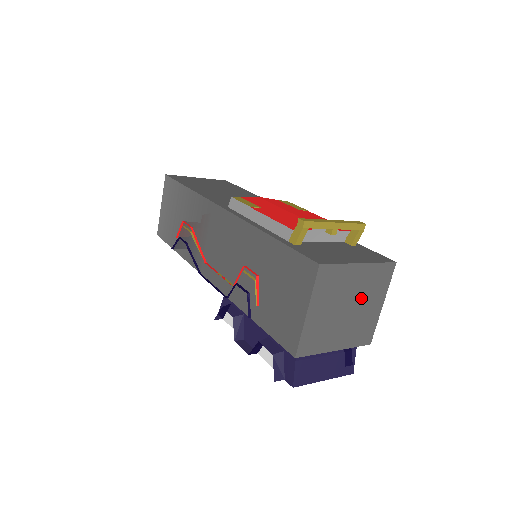
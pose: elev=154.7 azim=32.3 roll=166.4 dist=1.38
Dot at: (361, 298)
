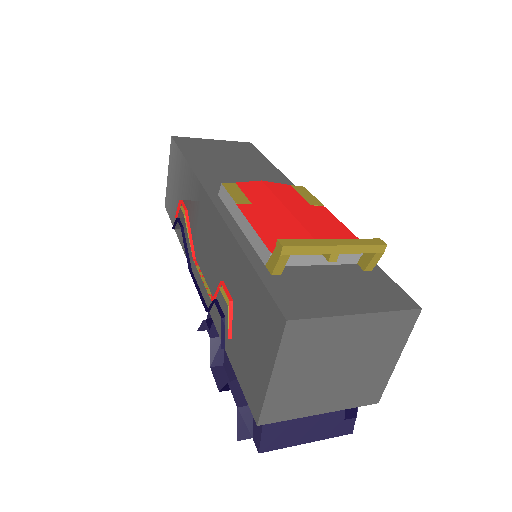
Dot at: (361, 354)
